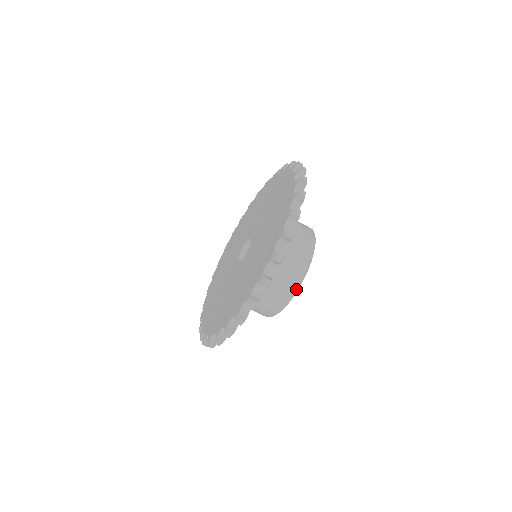
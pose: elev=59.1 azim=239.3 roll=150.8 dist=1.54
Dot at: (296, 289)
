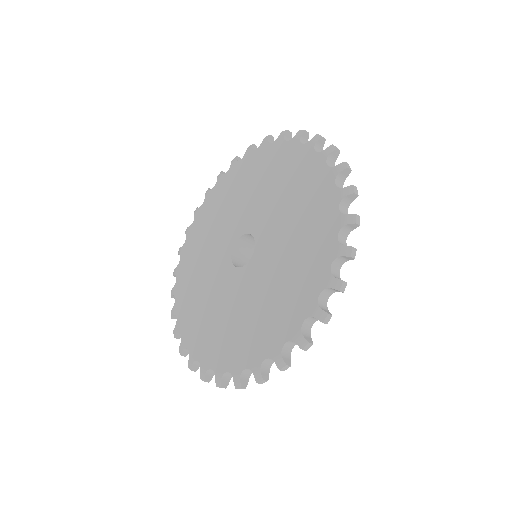
Dot at: occluded
